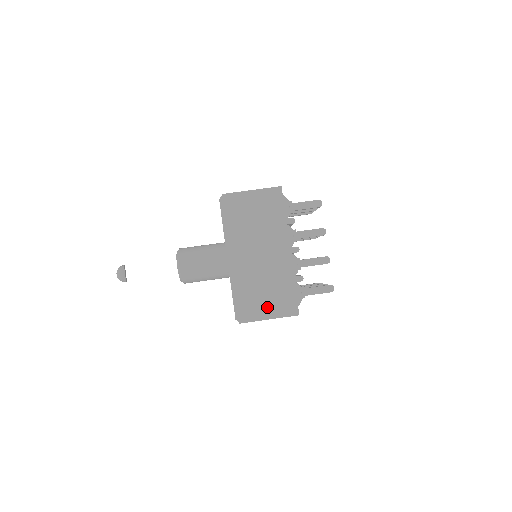
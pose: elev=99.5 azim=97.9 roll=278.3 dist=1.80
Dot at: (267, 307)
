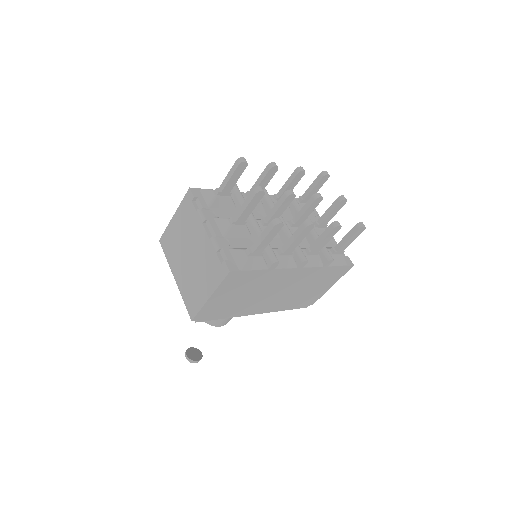
Dot at: (322, 288)
